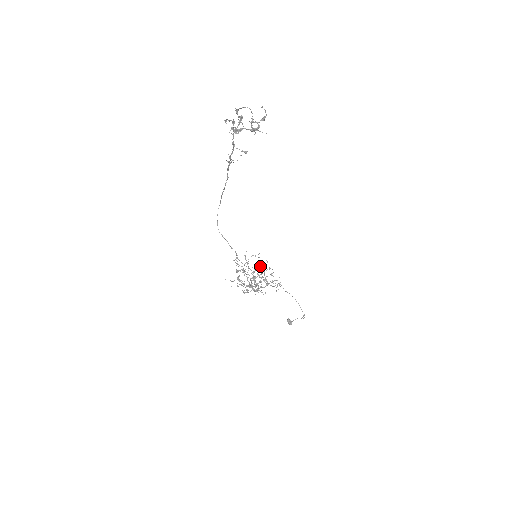
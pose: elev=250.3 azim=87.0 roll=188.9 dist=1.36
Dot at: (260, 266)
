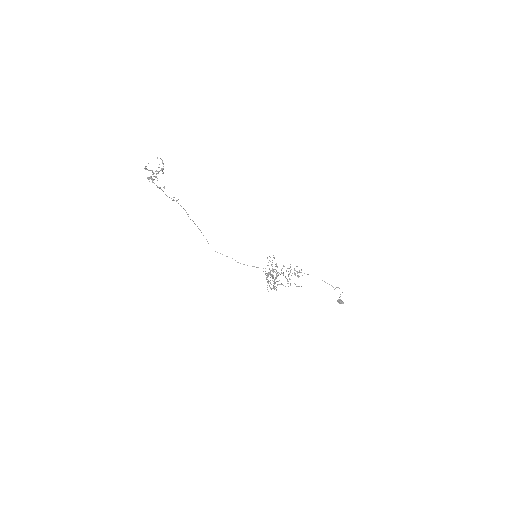
Dot at: occluded
